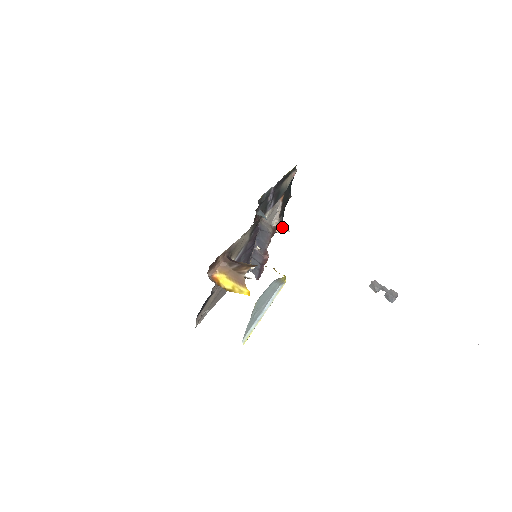
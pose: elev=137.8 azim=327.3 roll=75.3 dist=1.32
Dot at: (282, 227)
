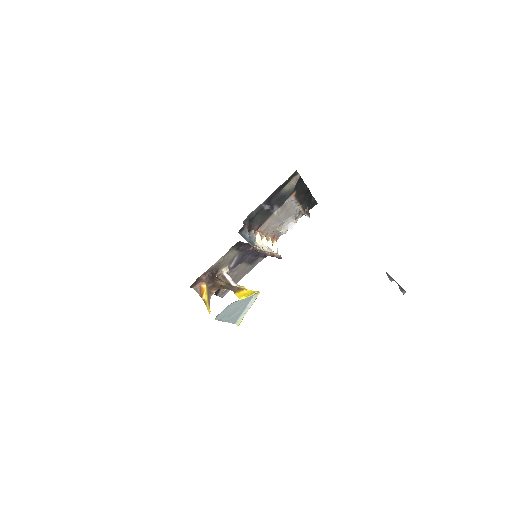
Dot at: (304, 213)
